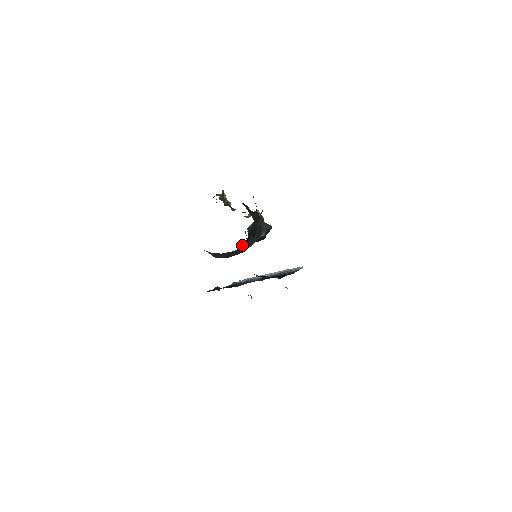
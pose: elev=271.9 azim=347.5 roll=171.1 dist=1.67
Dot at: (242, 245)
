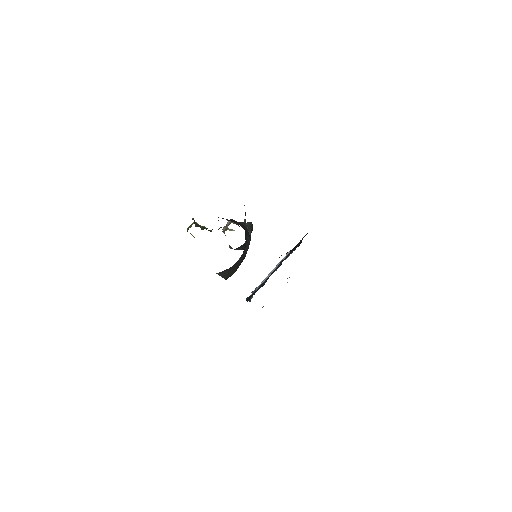
Dot at: occluded
